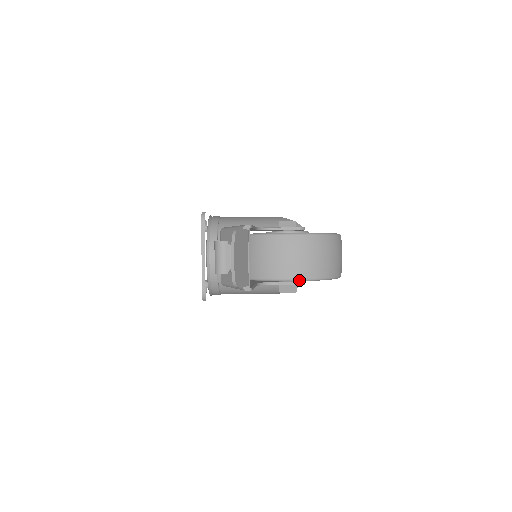
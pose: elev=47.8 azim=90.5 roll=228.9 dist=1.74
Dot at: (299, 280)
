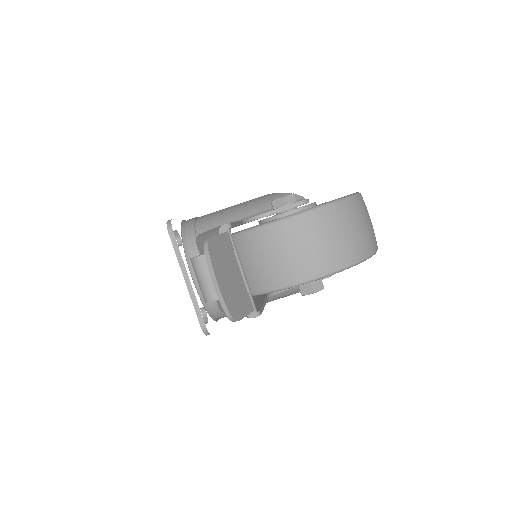
Dot at: (323, 277)
